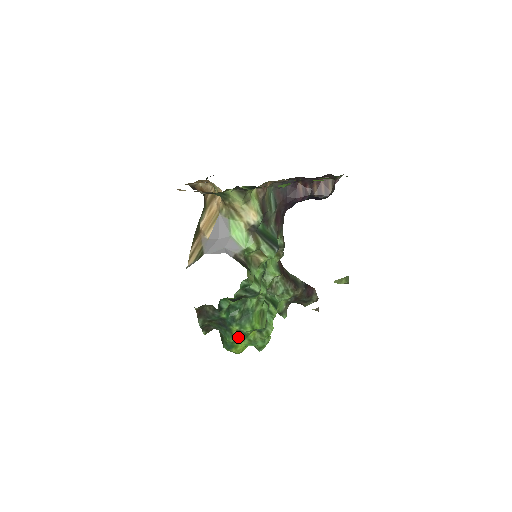
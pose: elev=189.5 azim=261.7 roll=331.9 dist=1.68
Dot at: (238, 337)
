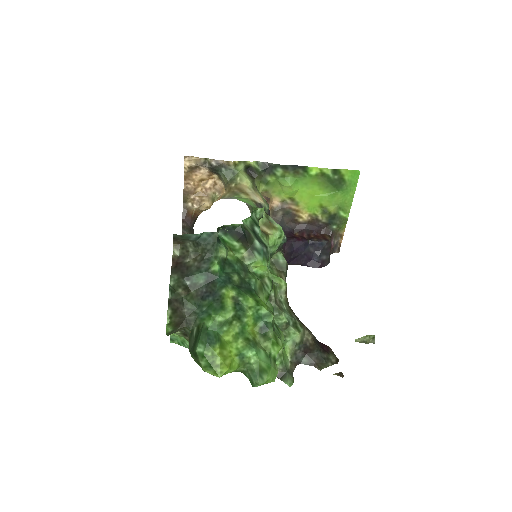
Dot at: (232, 312)
